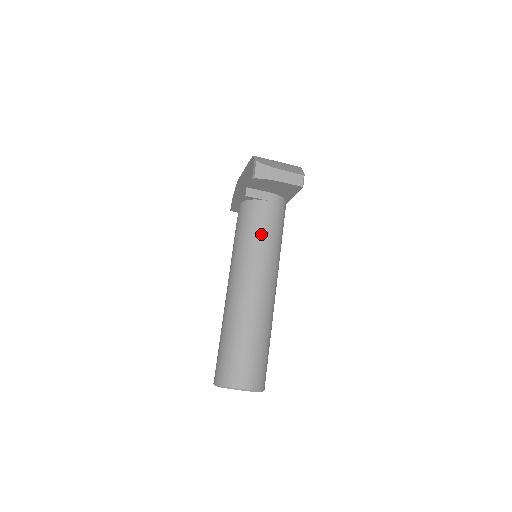
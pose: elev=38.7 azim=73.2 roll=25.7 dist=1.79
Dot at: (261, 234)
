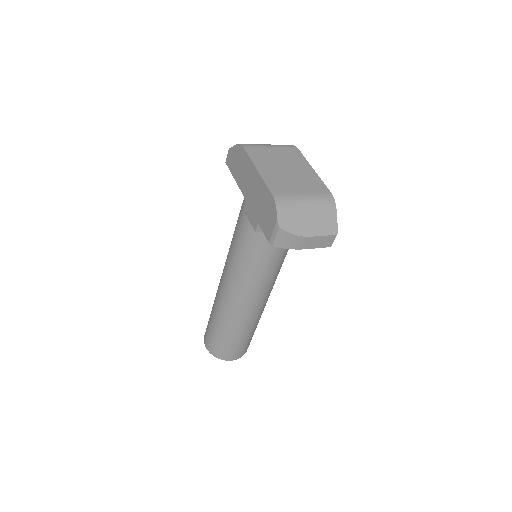
Dot at: (267, 263)
